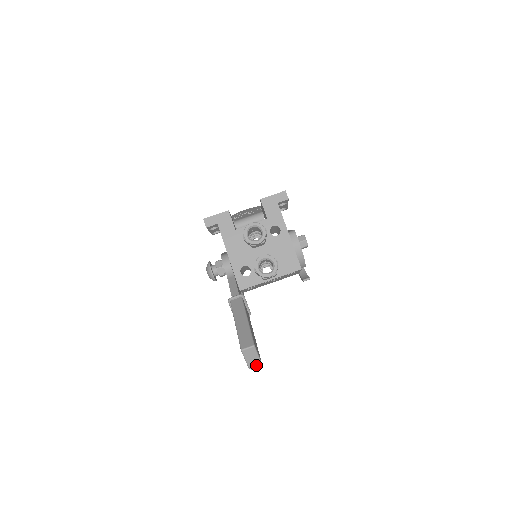
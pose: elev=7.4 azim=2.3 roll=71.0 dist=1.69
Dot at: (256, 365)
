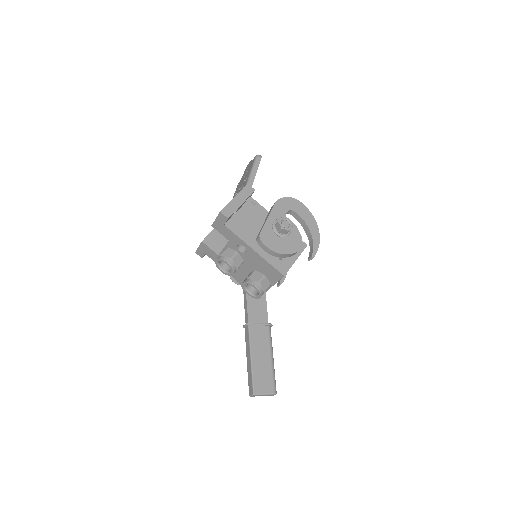
Dot at: (272, 395)
